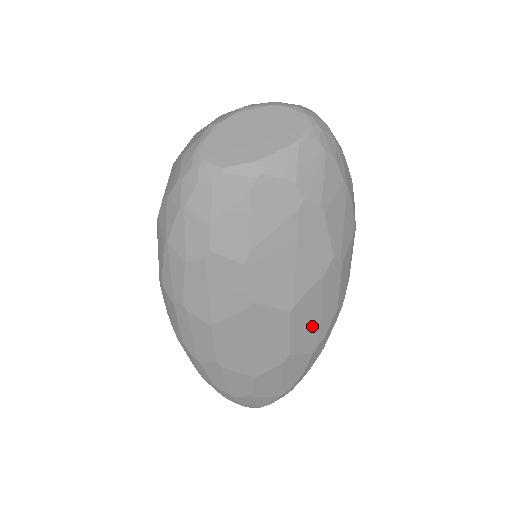
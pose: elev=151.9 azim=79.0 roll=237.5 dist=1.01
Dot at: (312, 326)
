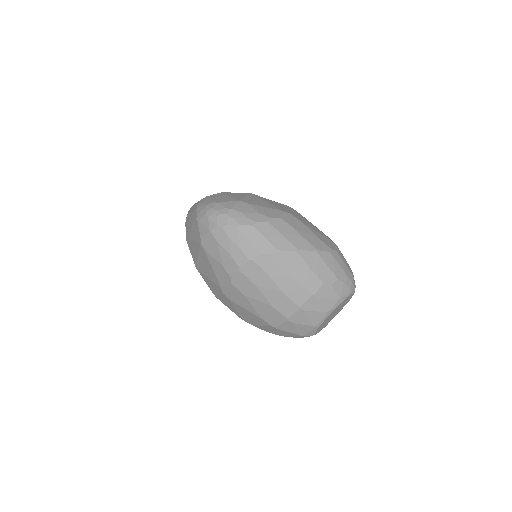
Dot at: occluded
